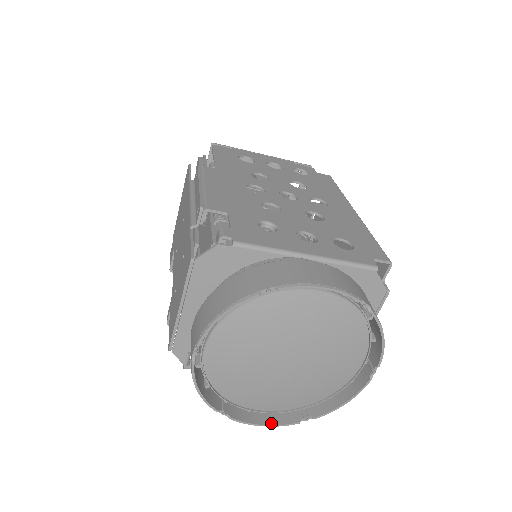
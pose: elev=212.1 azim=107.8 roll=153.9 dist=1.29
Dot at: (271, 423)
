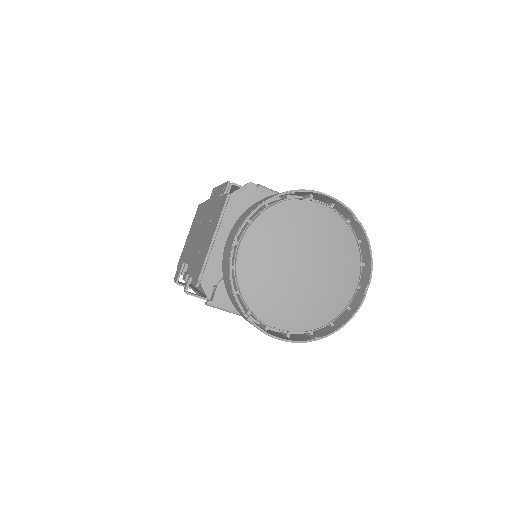
Dot at: (287, 339)
